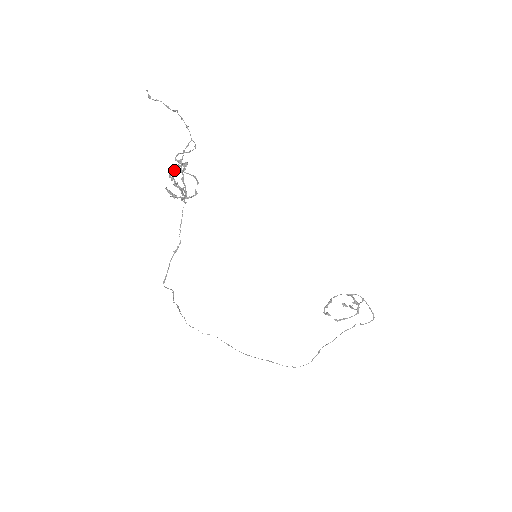
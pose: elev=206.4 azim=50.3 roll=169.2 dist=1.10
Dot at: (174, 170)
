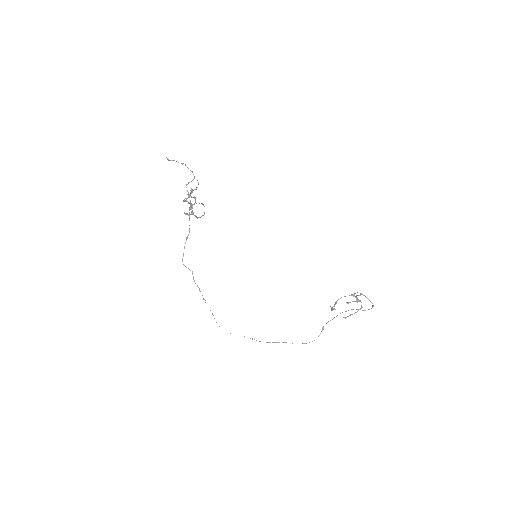
Dot at: (191, 207)
